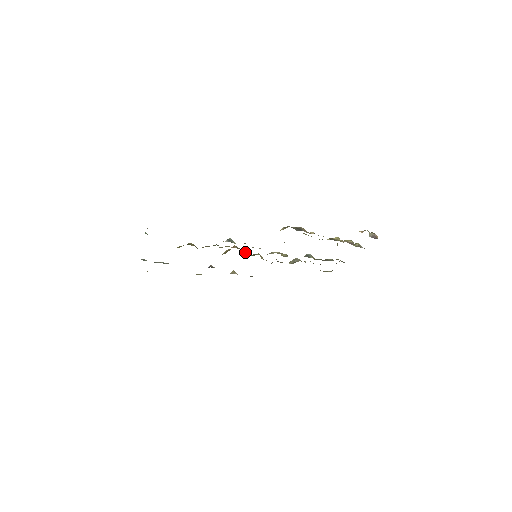
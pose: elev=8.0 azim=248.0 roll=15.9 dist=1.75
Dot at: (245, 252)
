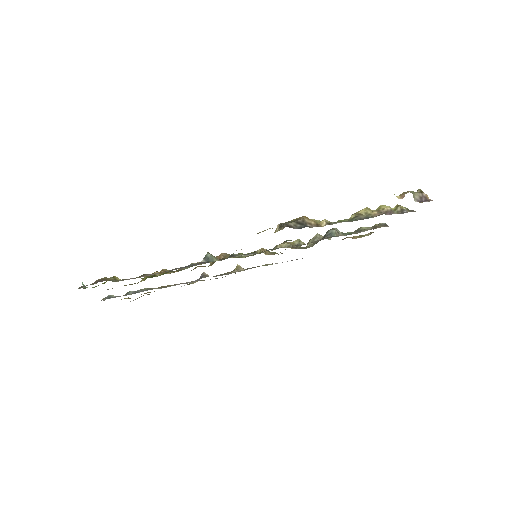
Dot at: (240, 254)
